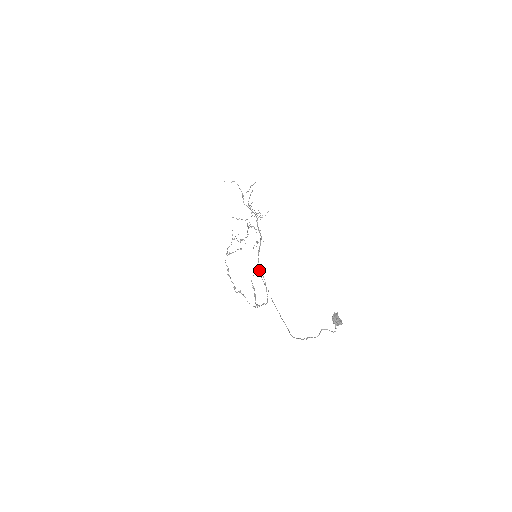
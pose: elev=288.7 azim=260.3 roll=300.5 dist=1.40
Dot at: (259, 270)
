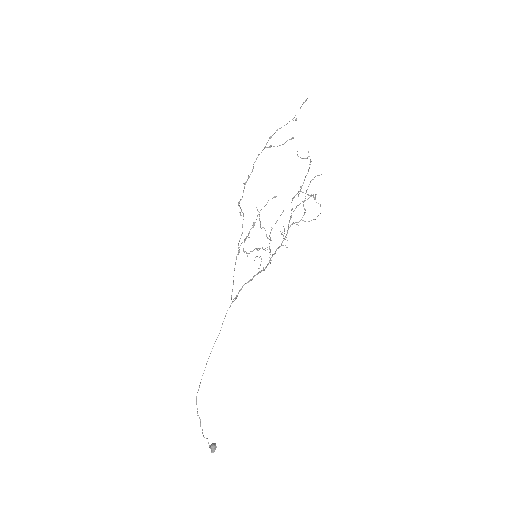
Dot at: occluded
